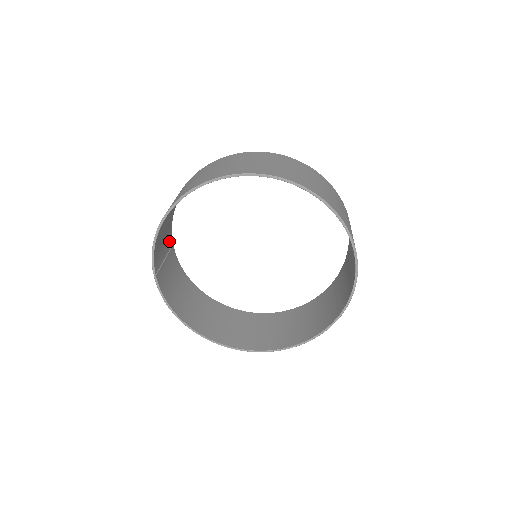
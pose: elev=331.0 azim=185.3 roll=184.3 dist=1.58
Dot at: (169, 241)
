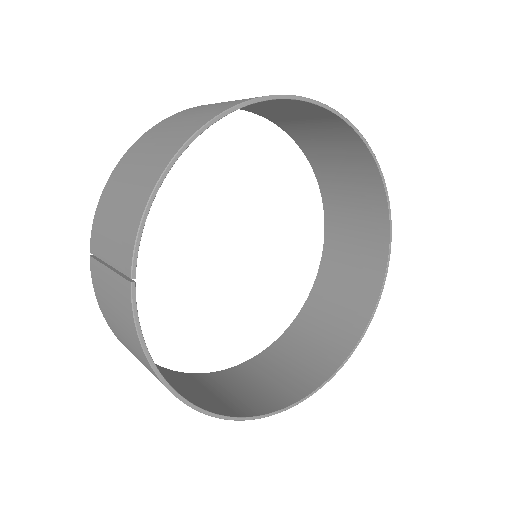
Dot at: occluded
